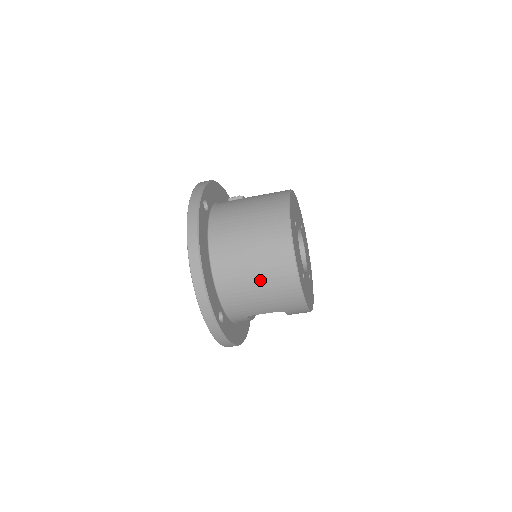
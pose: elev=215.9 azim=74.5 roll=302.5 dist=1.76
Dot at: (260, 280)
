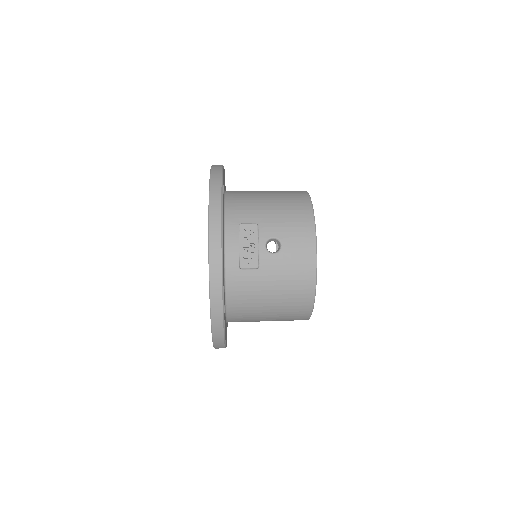
Dot at: occluded
